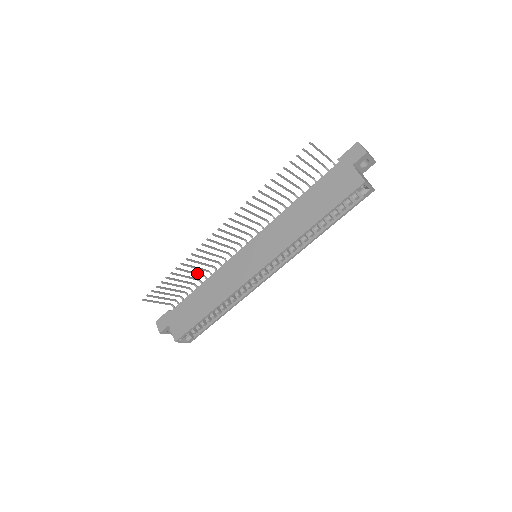
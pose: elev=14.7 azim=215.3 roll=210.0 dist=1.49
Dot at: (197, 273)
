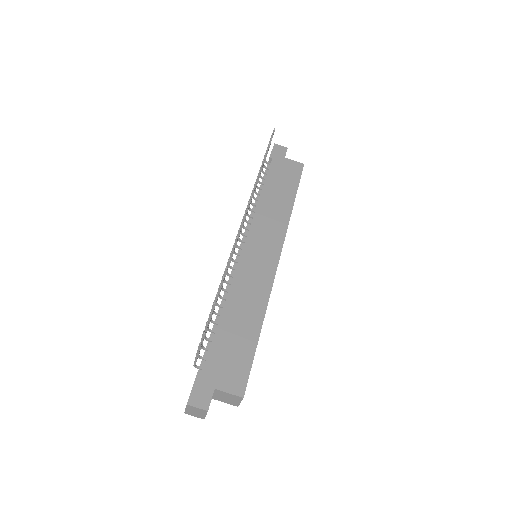
Dot at: occluded
